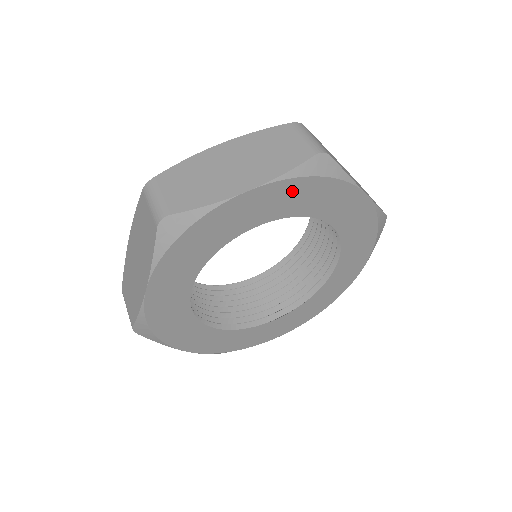
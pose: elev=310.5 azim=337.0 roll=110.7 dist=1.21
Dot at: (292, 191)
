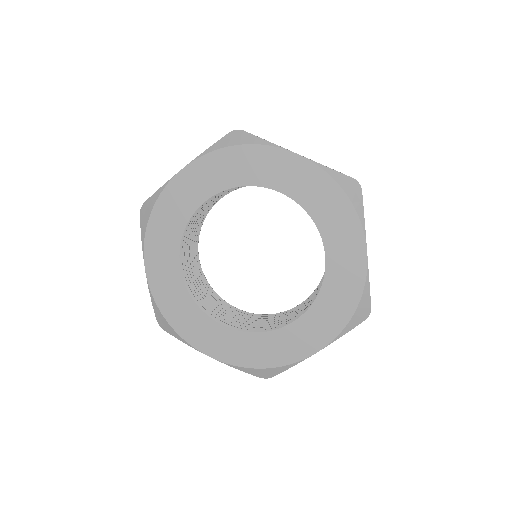
Dot at: (219, 163)
